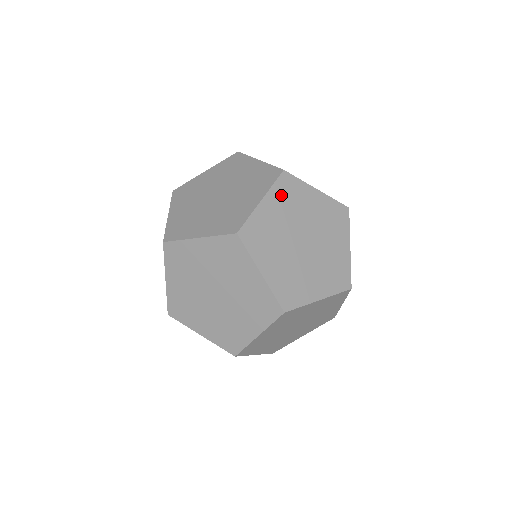
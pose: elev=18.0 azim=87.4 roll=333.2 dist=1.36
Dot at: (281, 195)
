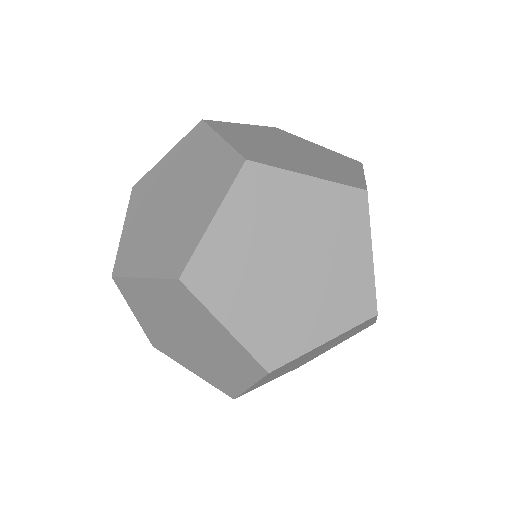
Dot at: (245, 202)
